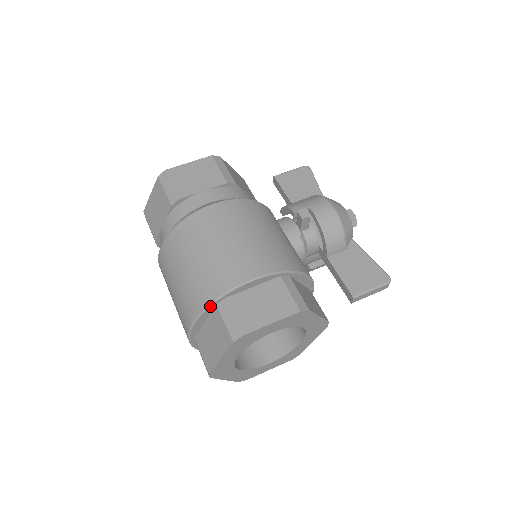
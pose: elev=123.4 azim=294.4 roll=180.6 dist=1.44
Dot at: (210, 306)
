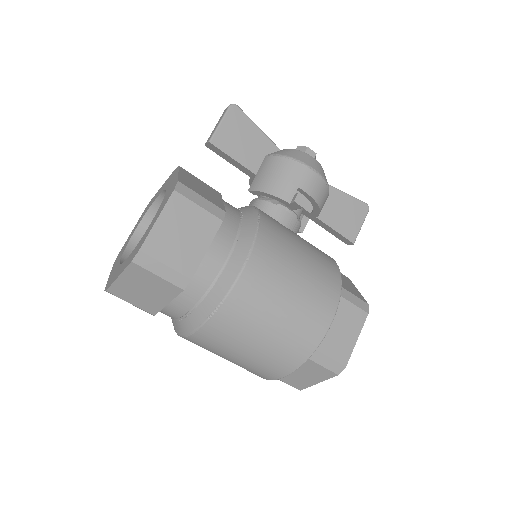
Dot at: (303, 363)
